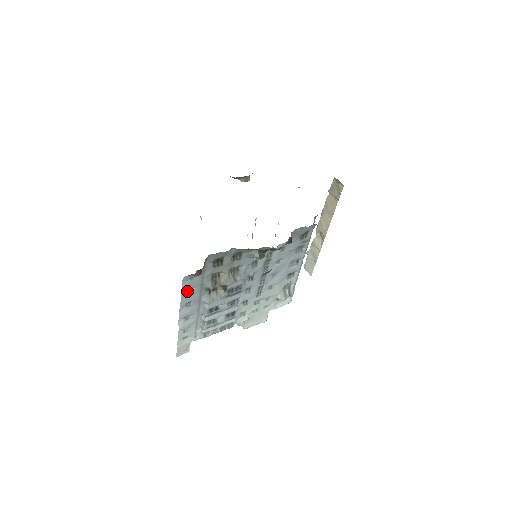
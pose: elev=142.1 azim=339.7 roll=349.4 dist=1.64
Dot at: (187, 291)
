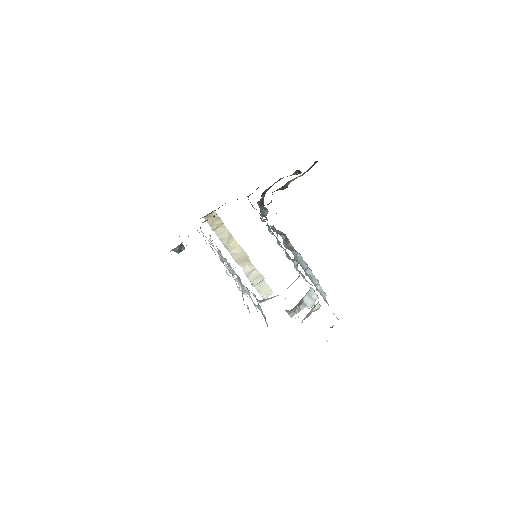
Dot at: (285, 244)
